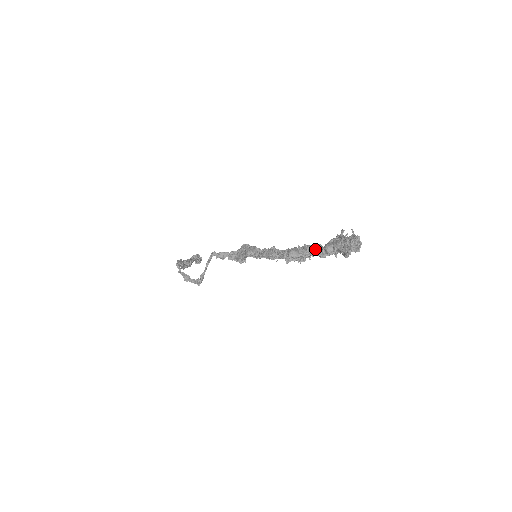
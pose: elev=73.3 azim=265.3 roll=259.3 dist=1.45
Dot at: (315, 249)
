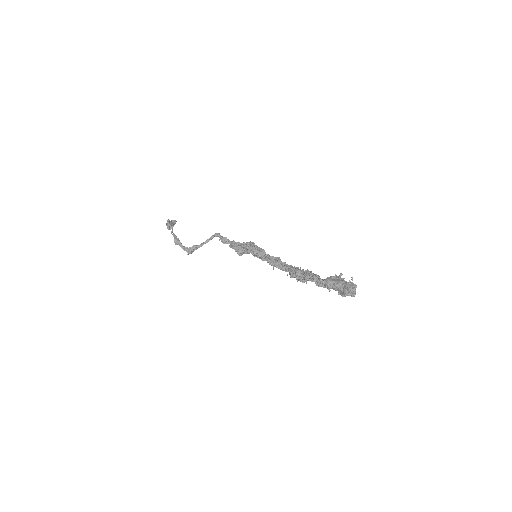
Dot at: (316, 277)
